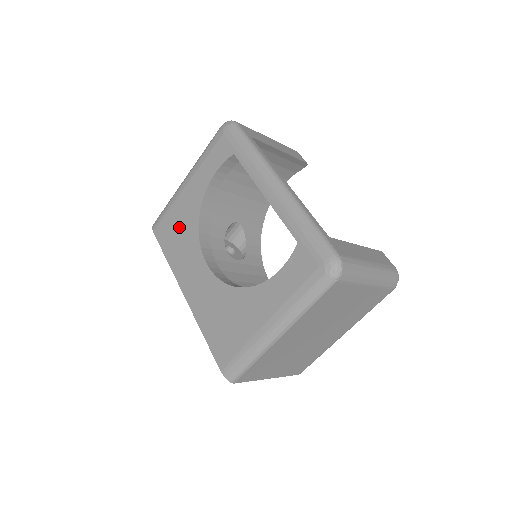
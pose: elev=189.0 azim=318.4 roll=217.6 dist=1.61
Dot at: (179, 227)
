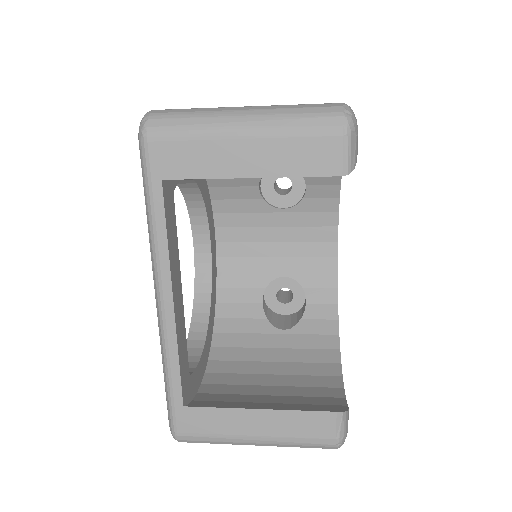
Dot at: occluded
